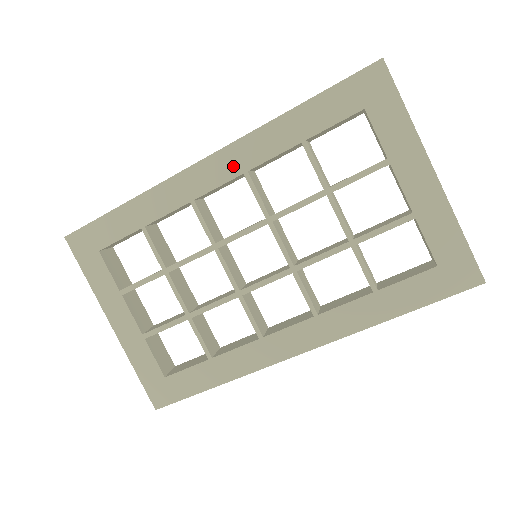
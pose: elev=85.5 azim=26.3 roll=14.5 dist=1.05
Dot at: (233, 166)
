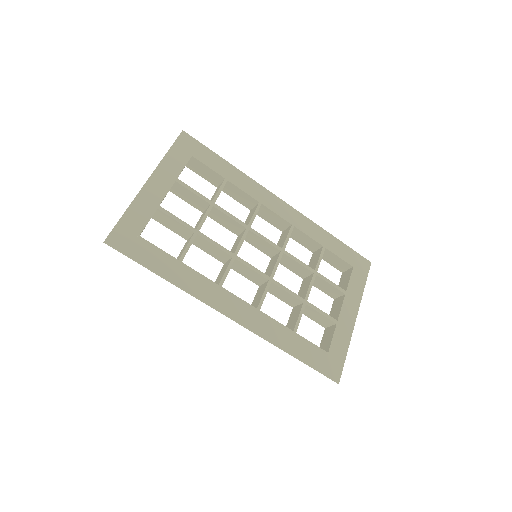
Dot at: (290, 217)
